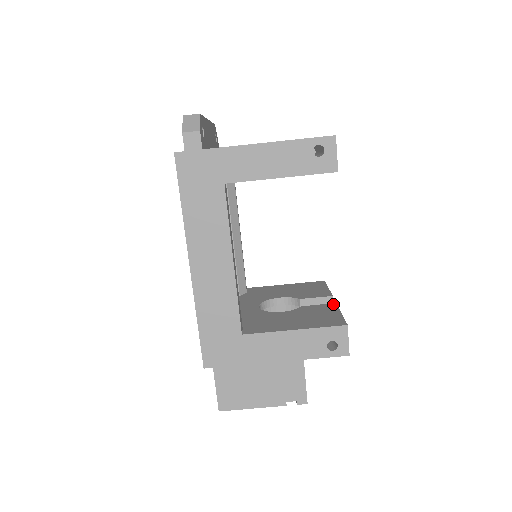
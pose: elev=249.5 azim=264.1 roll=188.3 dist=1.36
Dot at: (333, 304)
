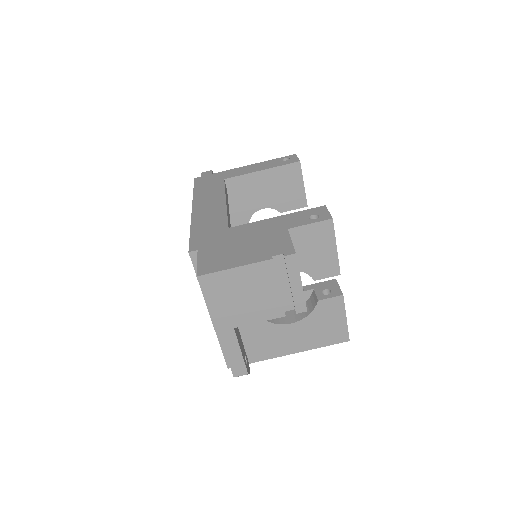
Dot at: occluded
